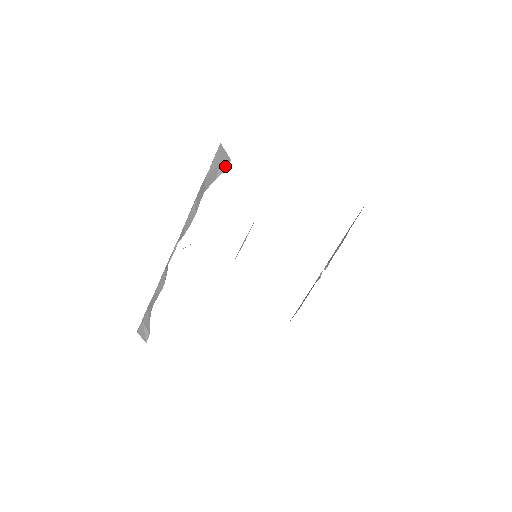
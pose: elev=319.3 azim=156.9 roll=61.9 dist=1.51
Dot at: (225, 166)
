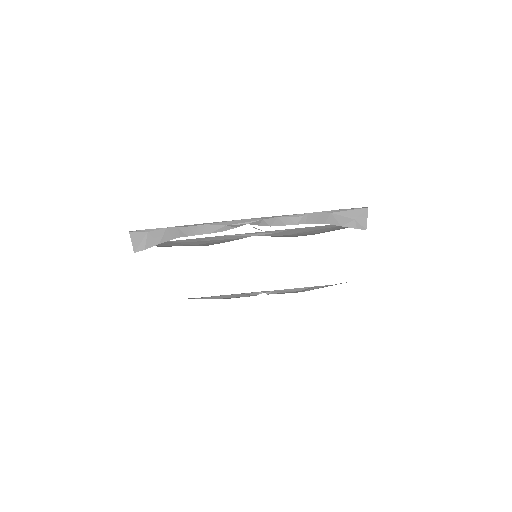
Dot at: (356, 226)
